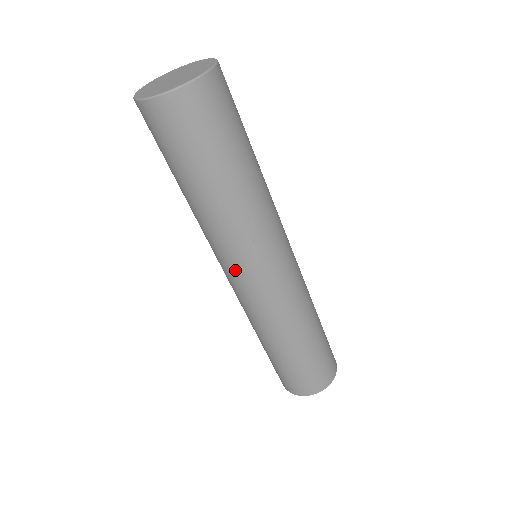
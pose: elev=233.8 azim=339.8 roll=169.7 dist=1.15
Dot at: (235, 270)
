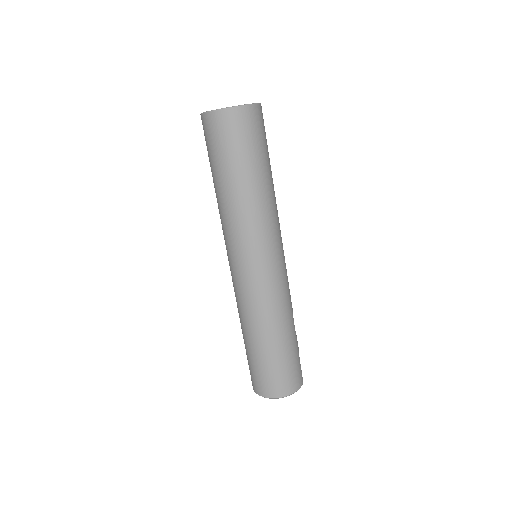
Dot at: occluded
